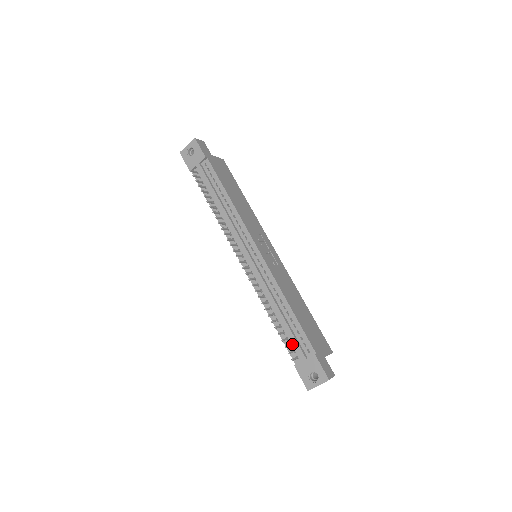
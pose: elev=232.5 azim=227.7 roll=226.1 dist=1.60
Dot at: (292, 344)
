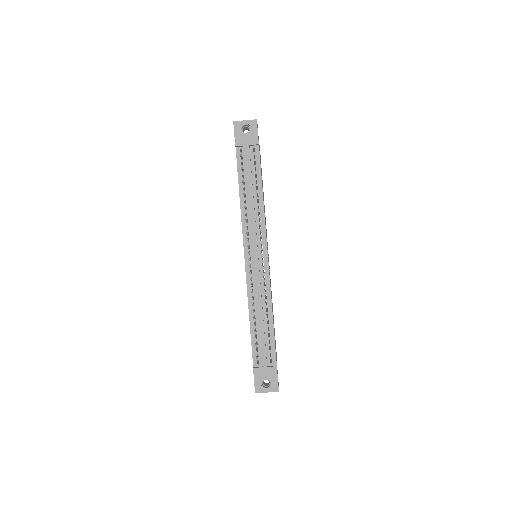
Dot at: (259, 349)
